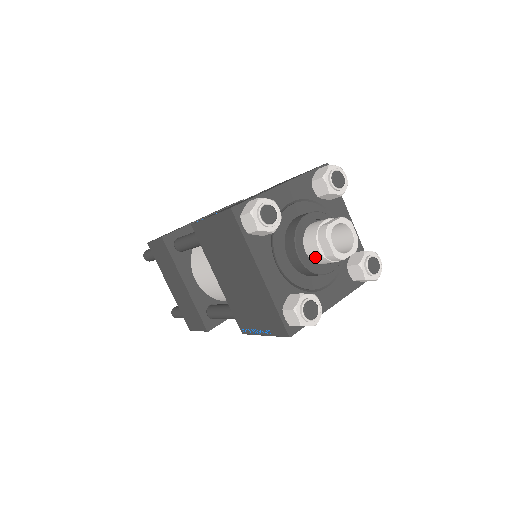
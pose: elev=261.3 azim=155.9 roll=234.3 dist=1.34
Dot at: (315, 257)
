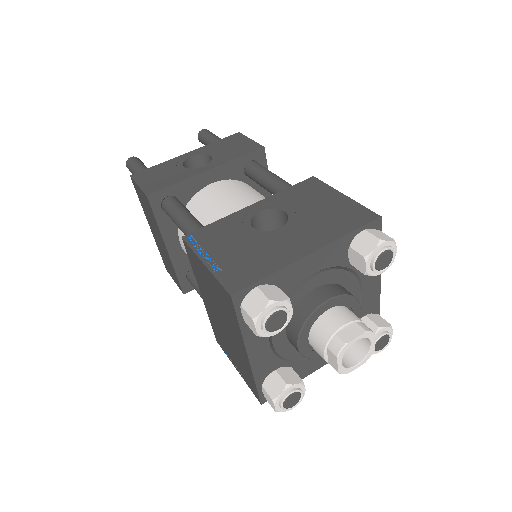
Dot at: (317, 352)
